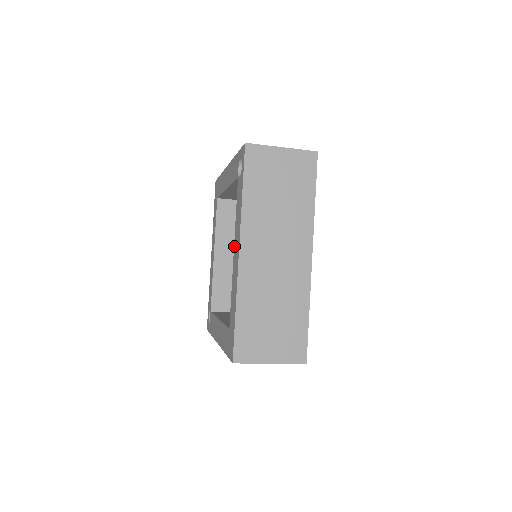
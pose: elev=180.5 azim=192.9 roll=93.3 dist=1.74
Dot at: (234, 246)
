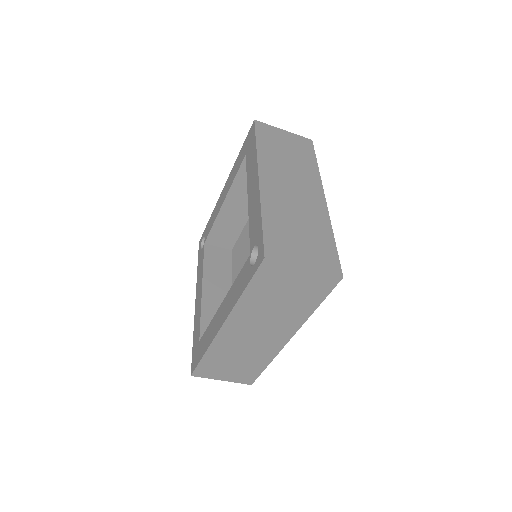
Dot at: (224, 301)
